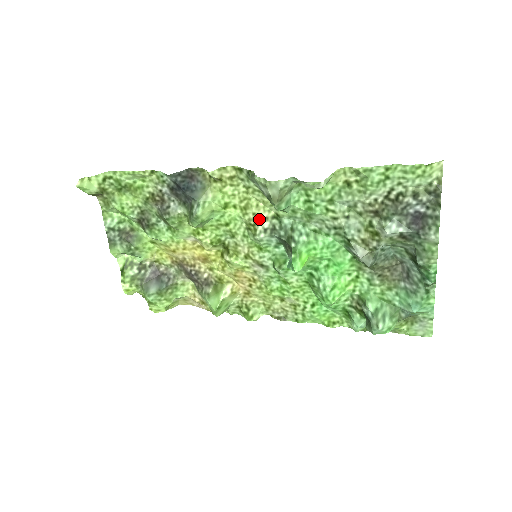
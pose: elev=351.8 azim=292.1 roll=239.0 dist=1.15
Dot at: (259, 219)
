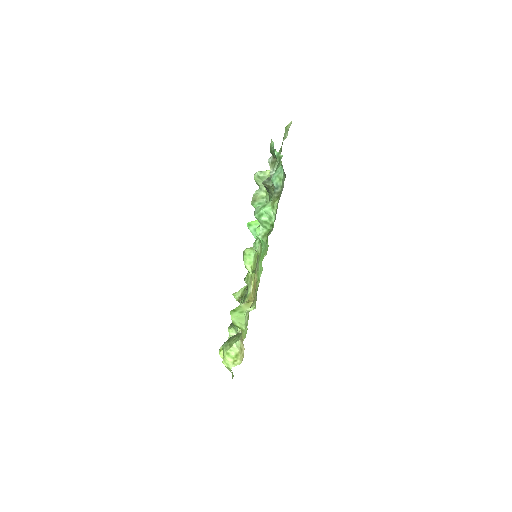
Dot at: occluded
